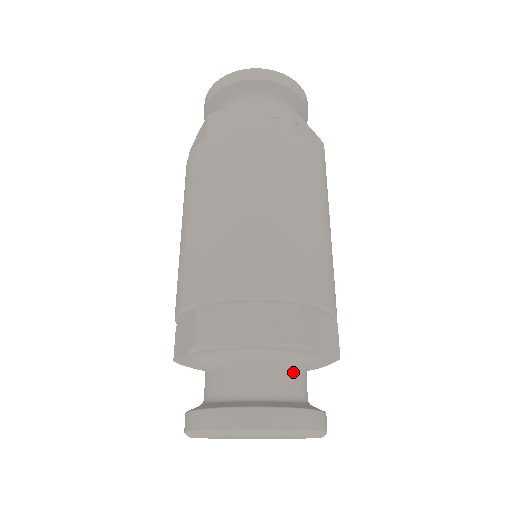
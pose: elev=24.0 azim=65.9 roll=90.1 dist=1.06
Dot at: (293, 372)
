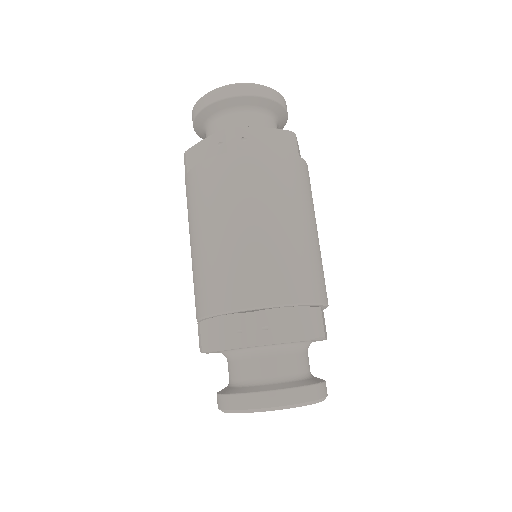
Dot at: (275, 358)
